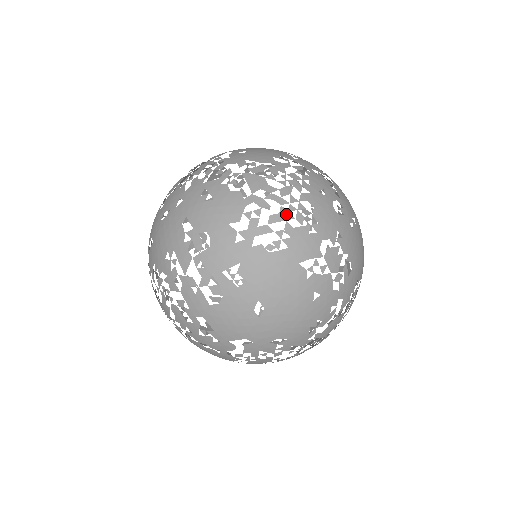
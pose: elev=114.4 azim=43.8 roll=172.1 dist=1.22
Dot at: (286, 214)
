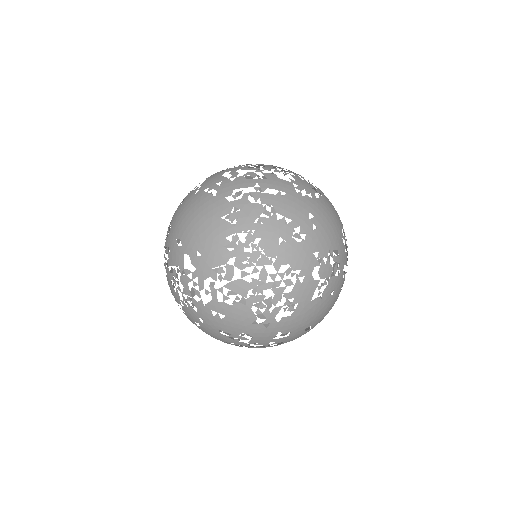
Dot at: (279, 290)
